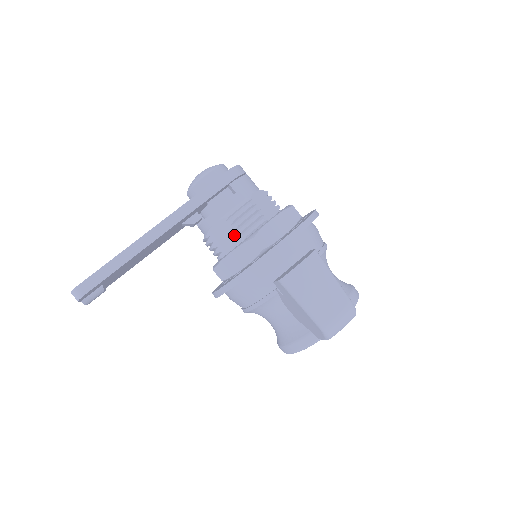
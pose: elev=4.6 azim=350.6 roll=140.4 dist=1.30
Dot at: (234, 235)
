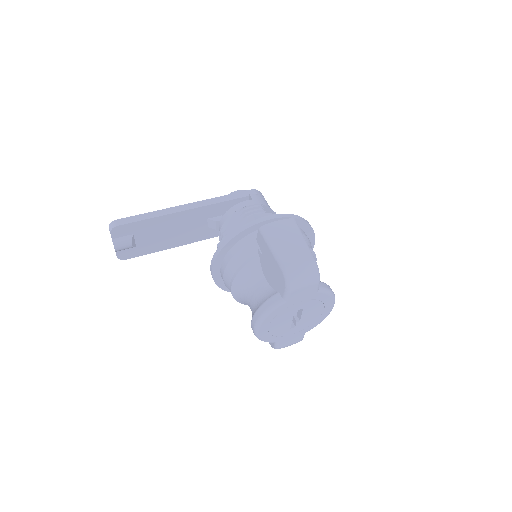
Dot at: occluded
